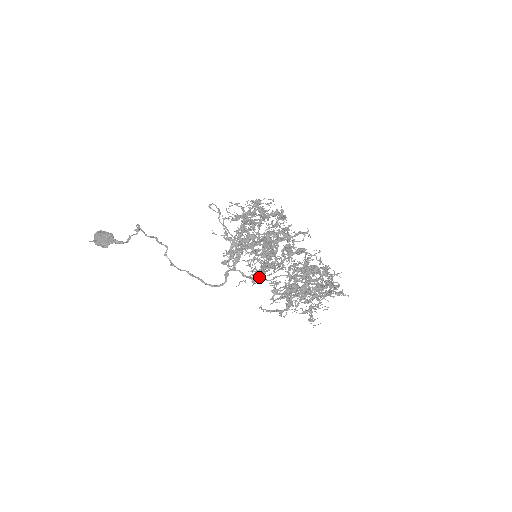
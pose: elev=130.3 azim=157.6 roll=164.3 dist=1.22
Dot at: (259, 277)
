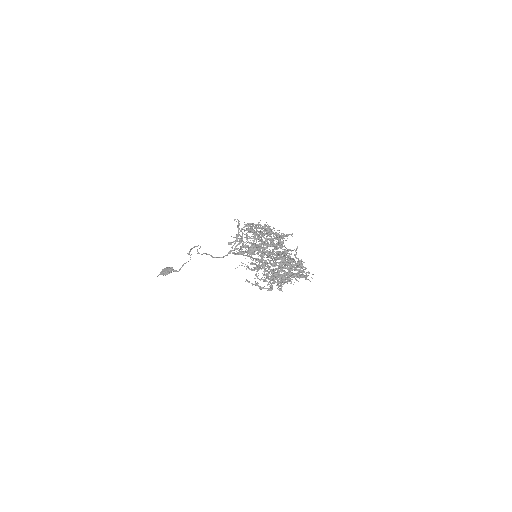
Dot at: (251, 257)
